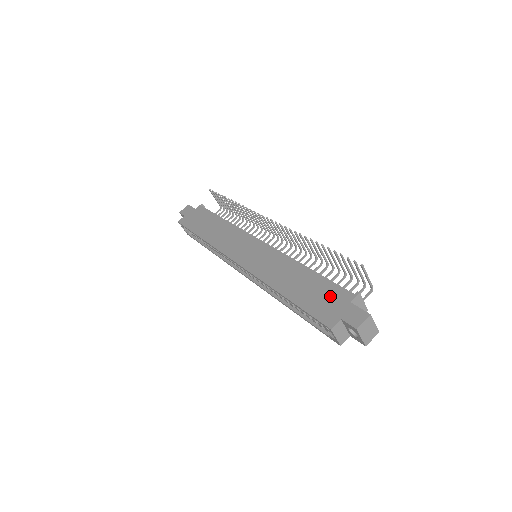
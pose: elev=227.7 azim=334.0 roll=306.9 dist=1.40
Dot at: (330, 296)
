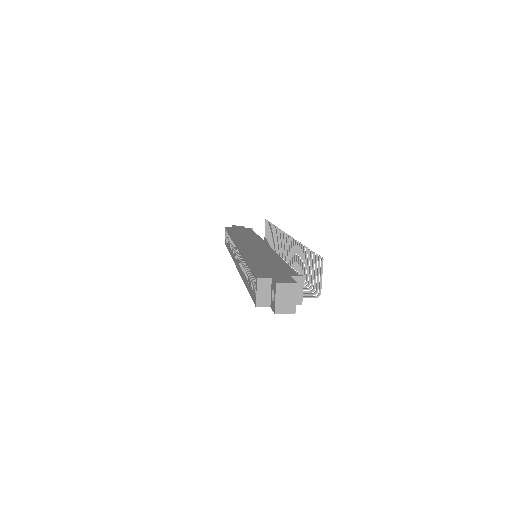
Dot at: (280, 270)
